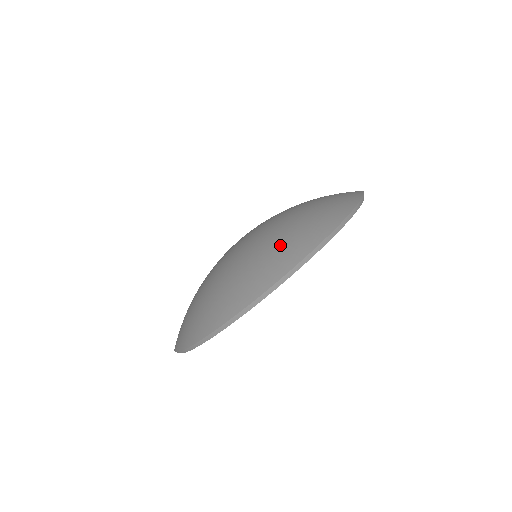
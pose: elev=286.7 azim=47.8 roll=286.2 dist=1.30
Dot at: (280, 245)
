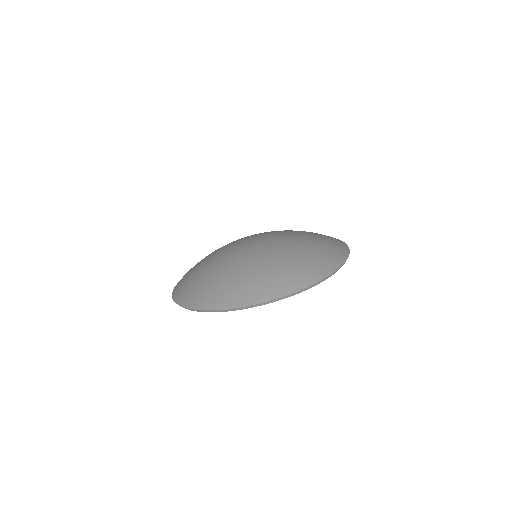
Dot at: (296, 267)
